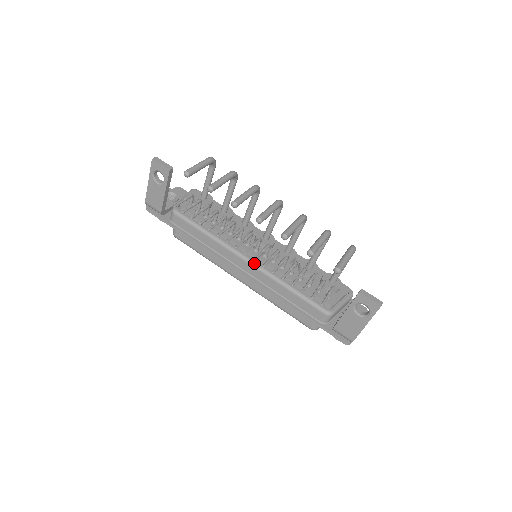
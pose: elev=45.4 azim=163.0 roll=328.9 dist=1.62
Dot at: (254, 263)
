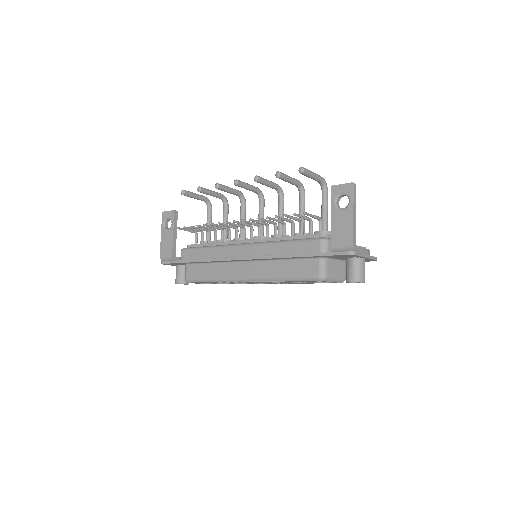
Dot at: (249, 243)
